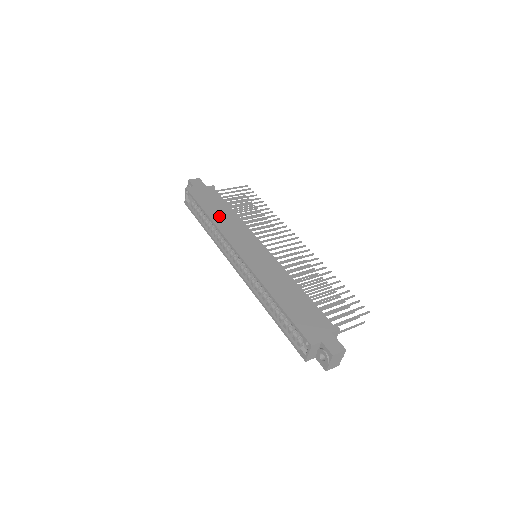
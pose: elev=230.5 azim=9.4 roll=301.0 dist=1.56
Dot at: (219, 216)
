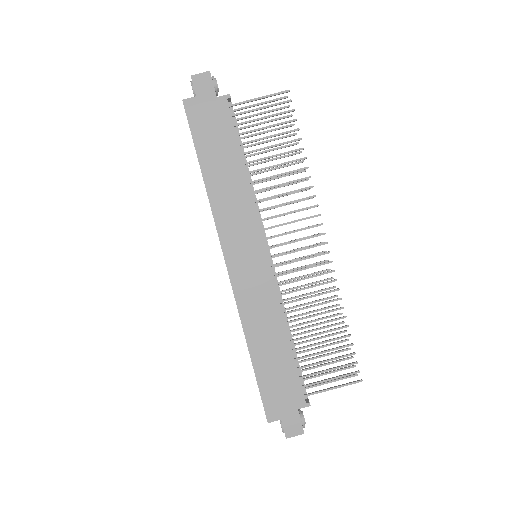
Dot at: (219, 180)
